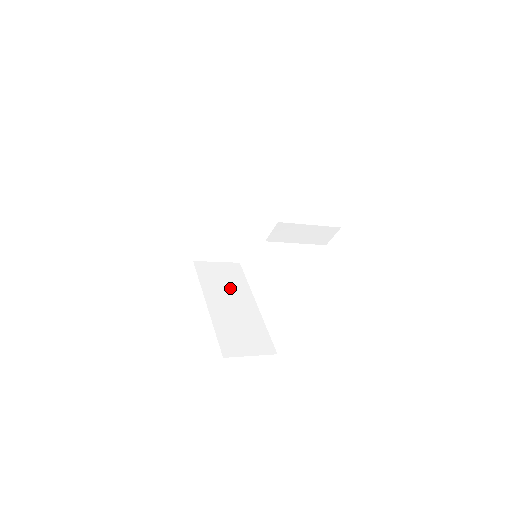
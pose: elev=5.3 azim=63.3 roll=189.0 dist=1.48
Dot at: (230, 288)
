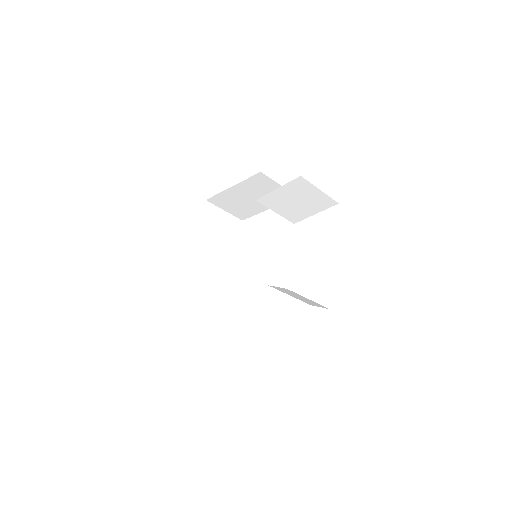
Dot at: (220, 244)
